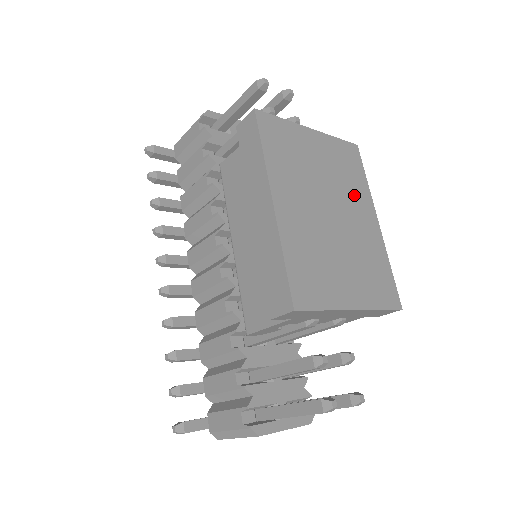
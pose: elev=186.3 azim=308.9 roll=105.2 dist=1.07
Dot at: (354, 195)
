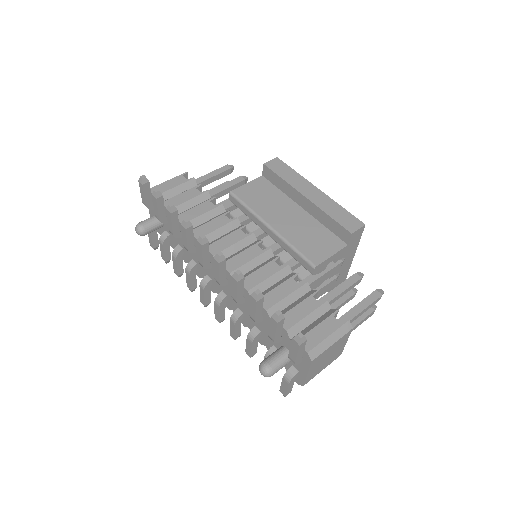
Dot at: occluded
